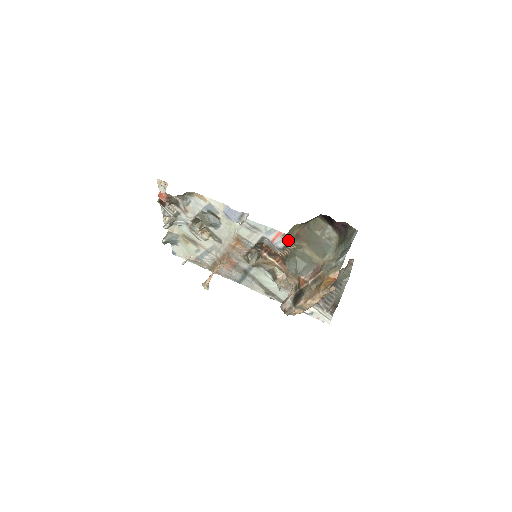
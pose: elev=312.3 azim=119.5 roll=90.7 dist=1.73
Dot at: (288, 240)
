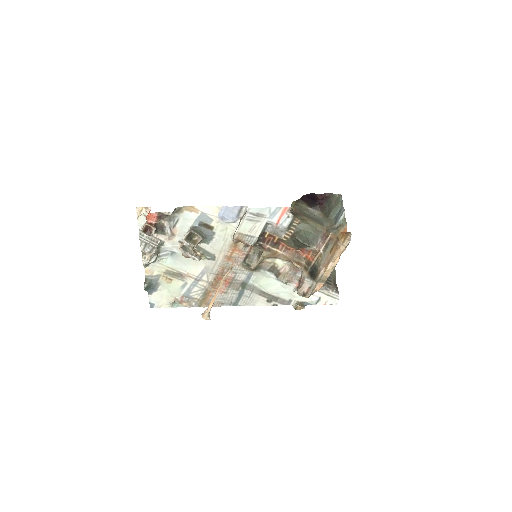
Dot at: (293, 215)
